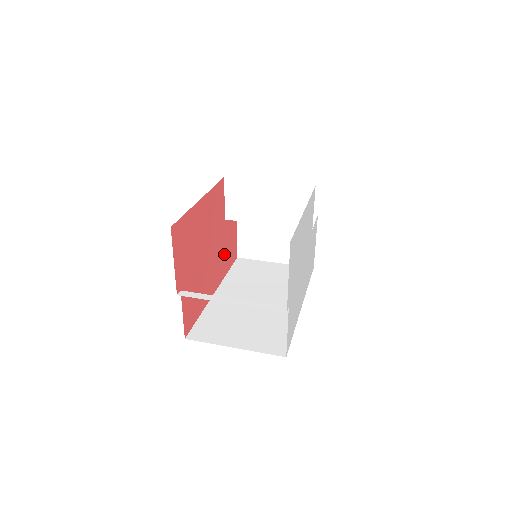
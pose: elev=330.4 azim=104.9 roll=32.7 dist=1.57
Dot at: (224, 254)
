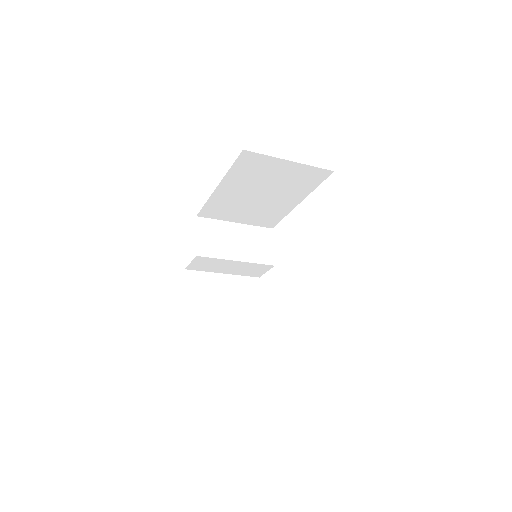
Dot at: occluded
